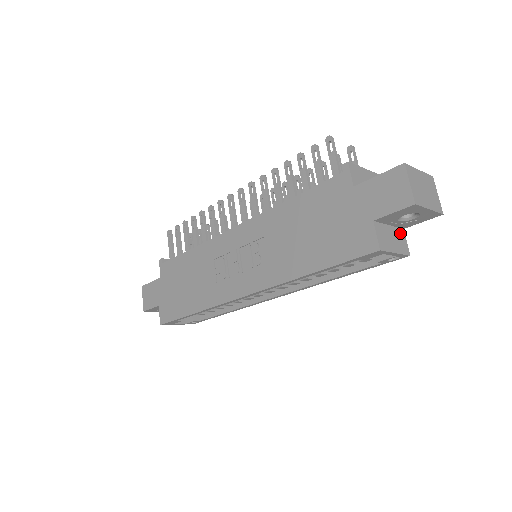
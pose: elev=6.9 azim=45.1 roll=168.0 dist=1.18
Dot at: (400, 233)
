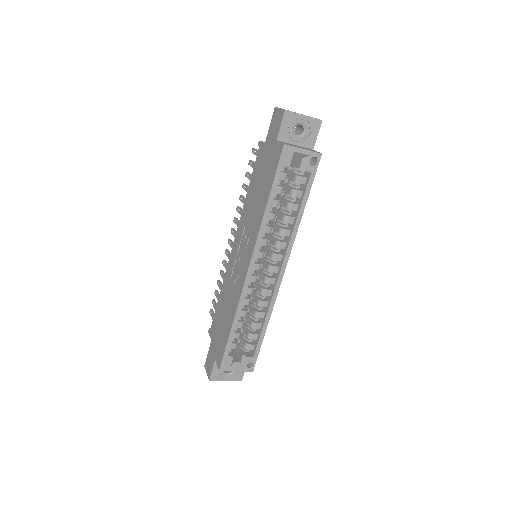
Dot at: (309, 149)
